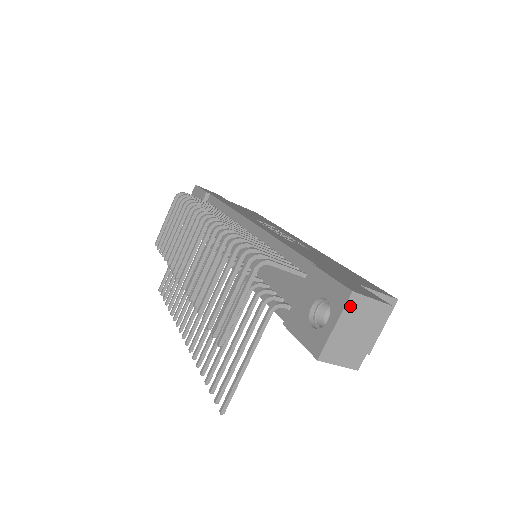
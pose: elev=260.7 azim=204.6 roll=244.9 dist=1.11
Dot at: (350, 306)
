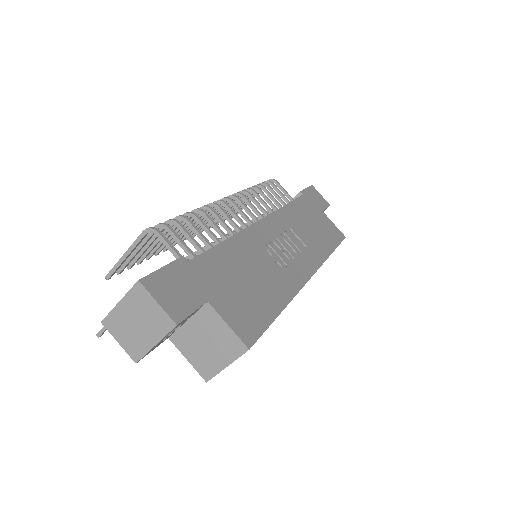
Dot at: (135, 293)
